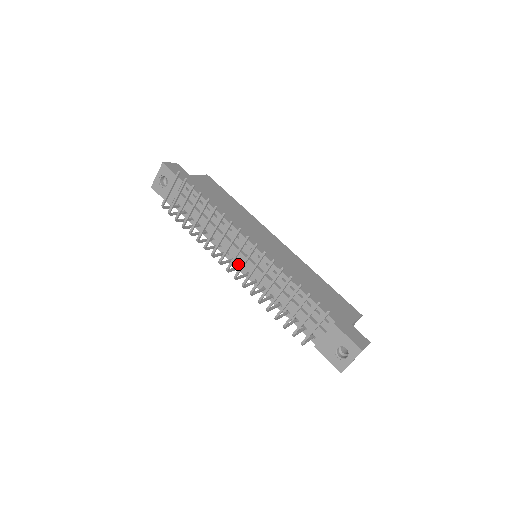
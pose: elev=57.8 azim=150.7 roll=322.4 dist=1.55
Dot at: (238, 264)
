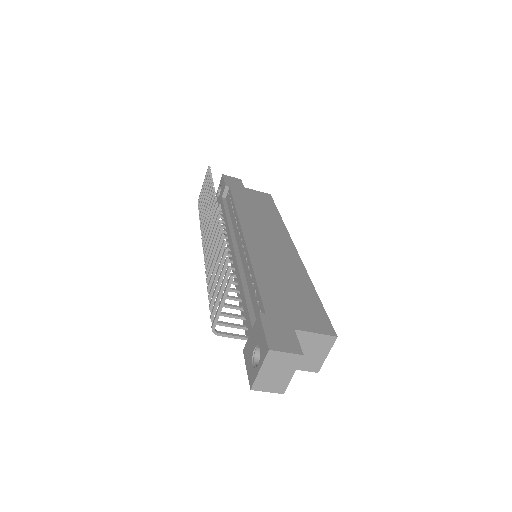
Dot at: (232, 260)
